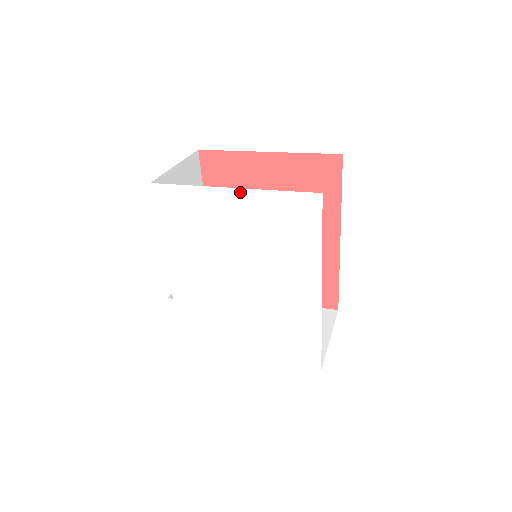
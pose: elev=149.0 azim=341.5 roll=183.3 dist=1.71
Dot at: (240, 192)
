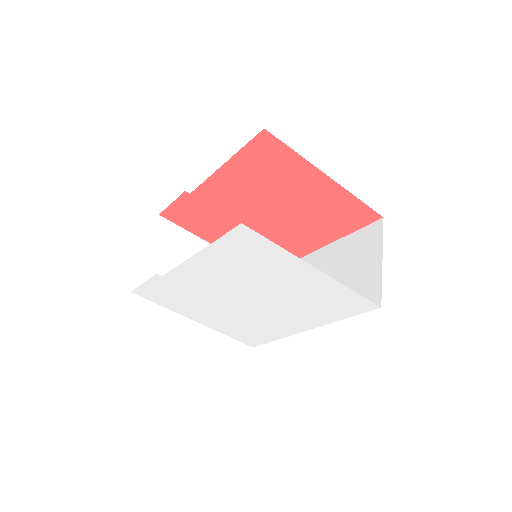
Dot at: (322, 275)
